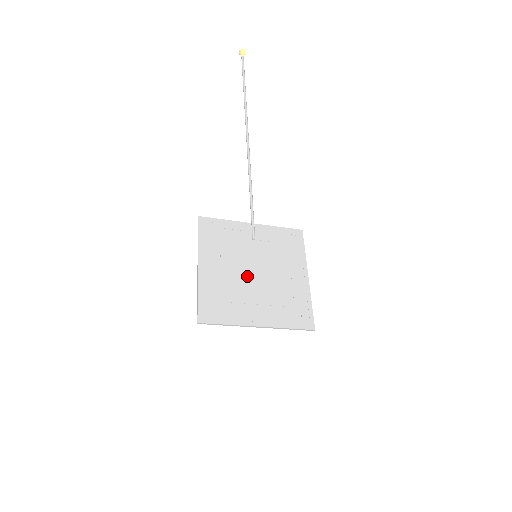
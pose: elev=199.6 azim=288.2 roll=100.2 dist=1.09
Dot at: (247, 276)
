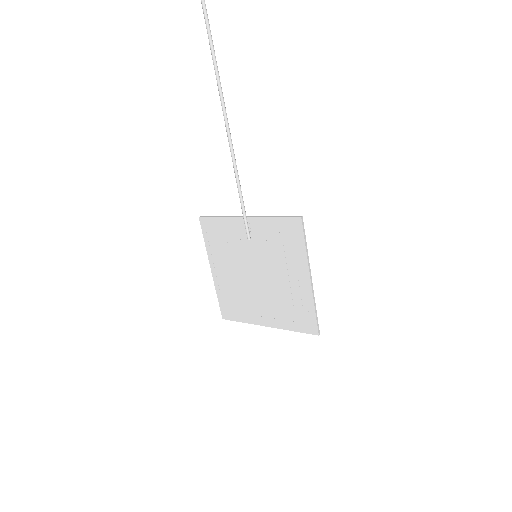
Dot at: (250, 279)
